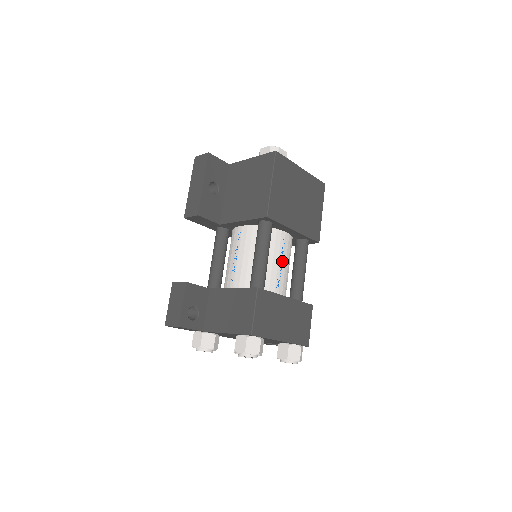
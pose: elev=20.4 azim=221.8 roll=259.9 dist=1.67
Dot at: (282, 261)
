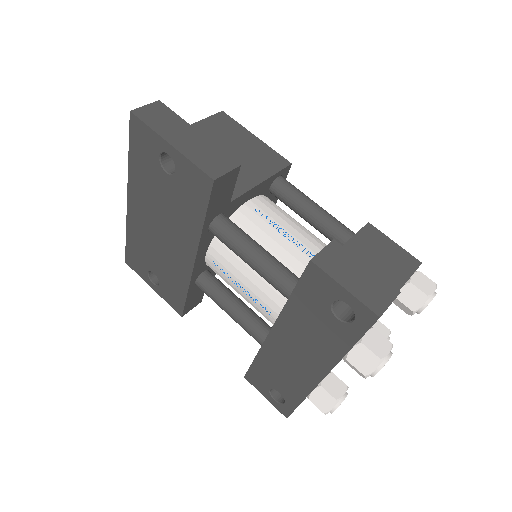
Dot at: occluded
